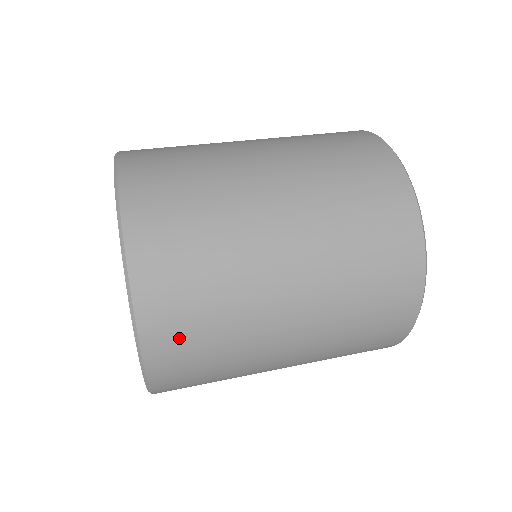
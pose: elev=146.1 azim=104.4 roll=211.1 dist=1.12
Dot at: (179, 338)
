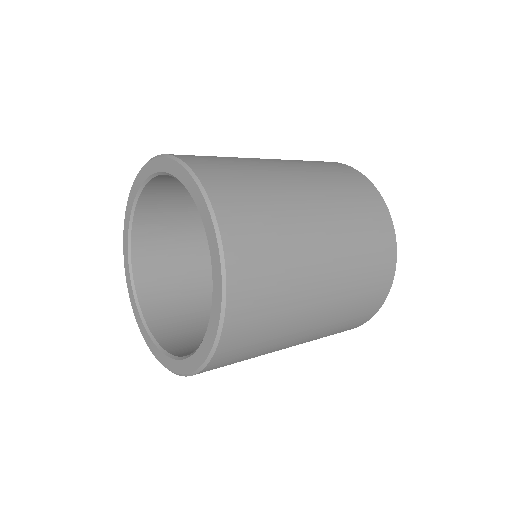
Dot at: (244, 338)
